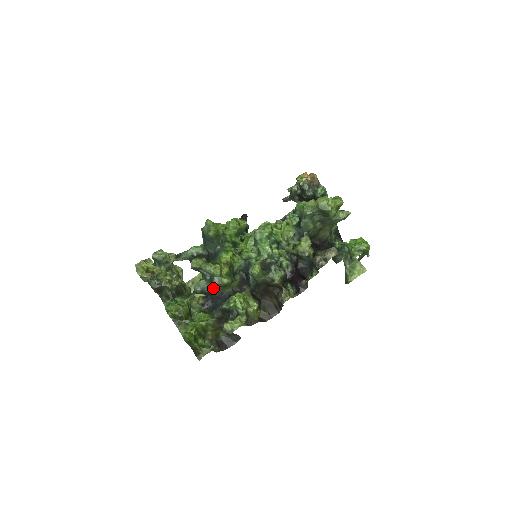
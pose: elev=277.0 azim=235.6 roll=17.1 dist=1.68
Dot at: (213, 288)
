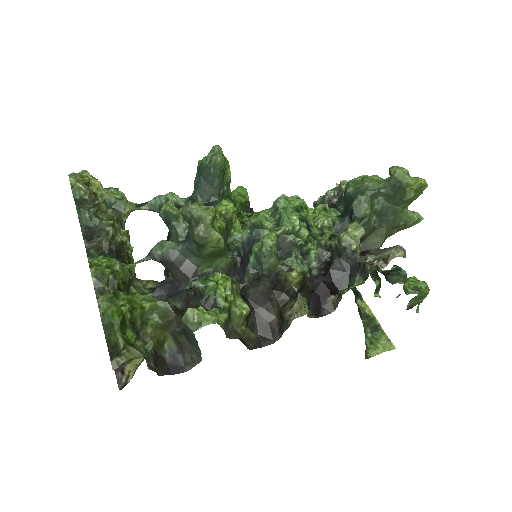
Dot at: (184, 257)
